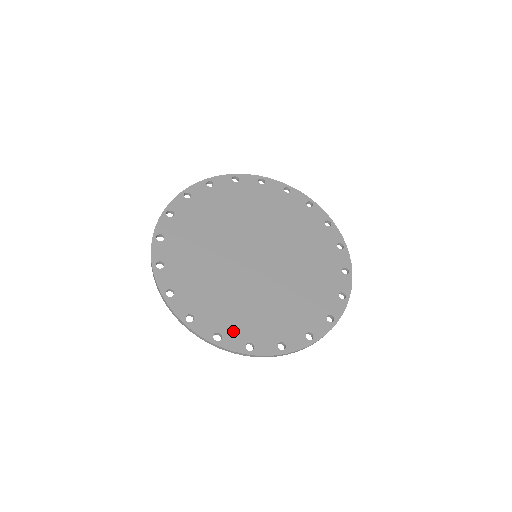
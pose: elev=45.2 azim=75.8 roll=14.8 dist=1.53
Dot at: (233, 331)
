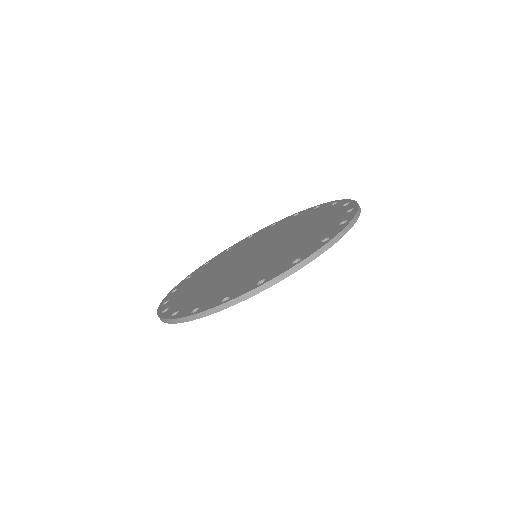
Dot at: (212, 300)
